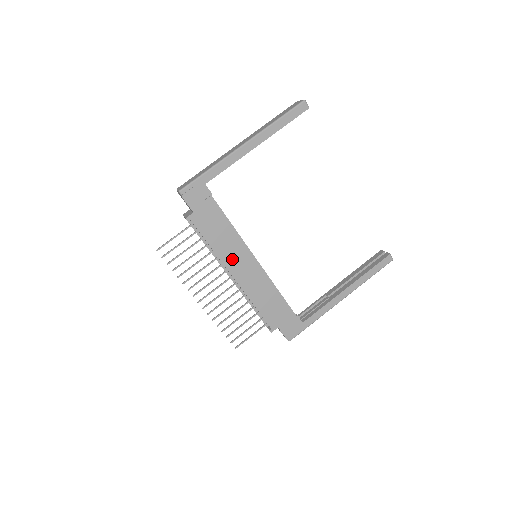
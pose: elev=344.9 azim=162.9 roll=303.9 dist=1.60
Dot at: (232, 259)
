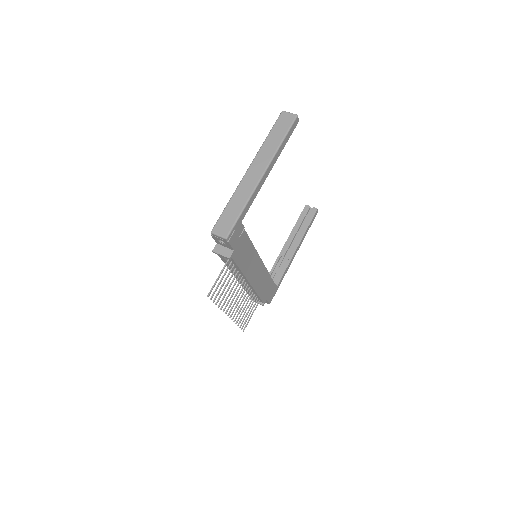
Dot at: (250, 270)
